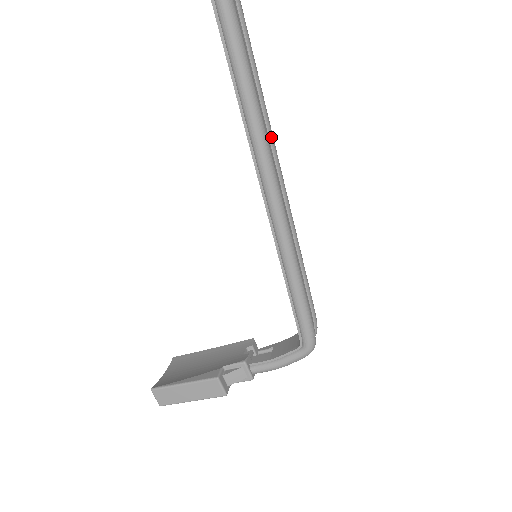
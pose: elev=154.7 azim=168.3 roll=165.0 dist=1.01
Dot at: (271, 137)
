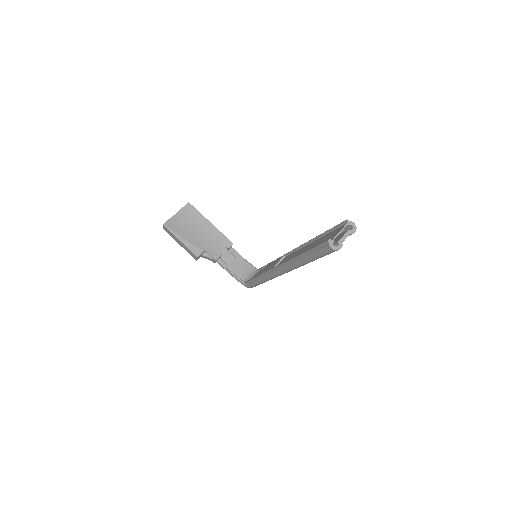
Dot at: occluded
